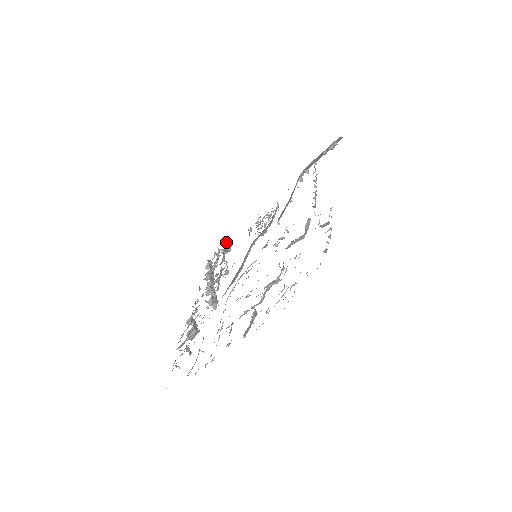
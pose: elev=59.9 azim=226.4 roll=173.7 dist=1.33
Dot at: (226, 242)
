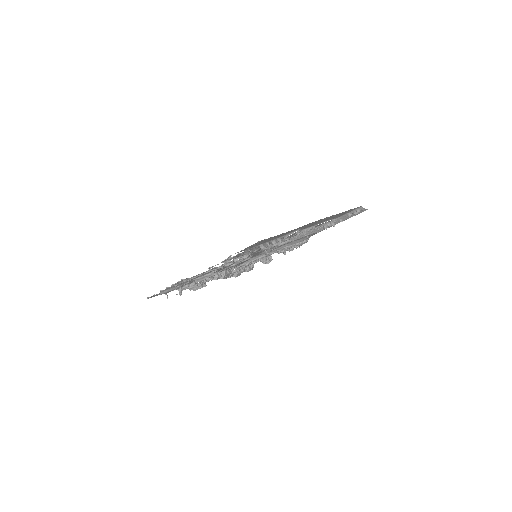
Dot at: (268, 256)
